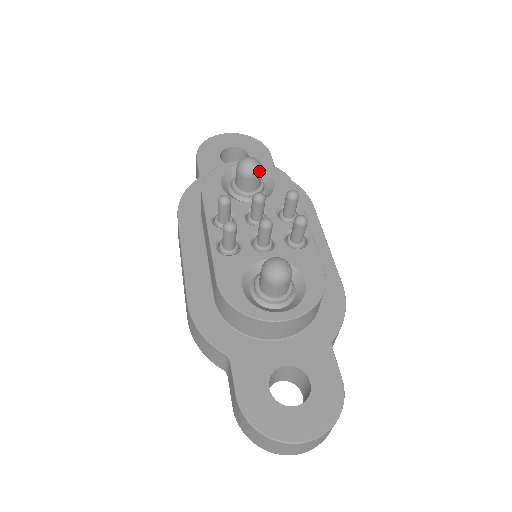
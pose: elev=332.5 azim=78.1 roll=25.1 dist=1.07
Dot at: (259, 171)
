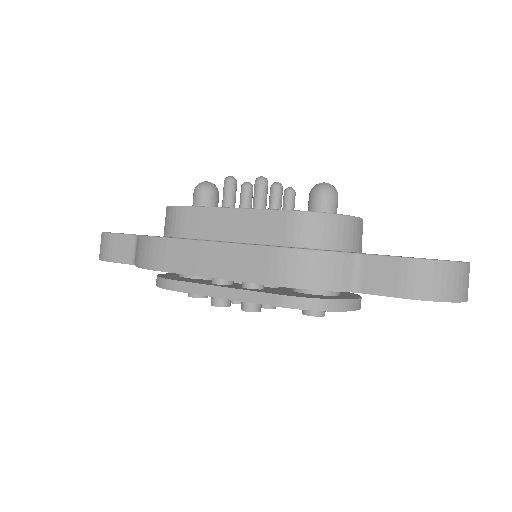
Dot at: occluded
